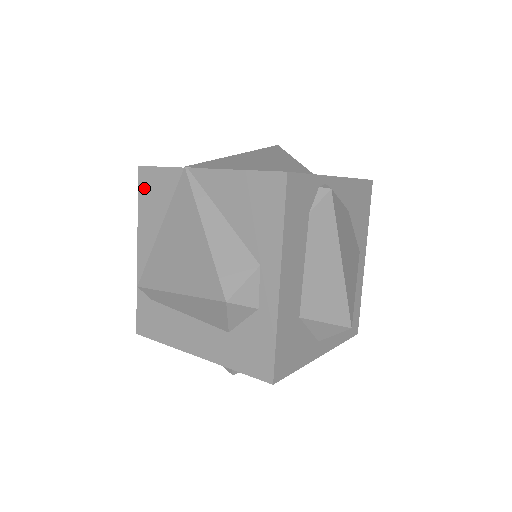
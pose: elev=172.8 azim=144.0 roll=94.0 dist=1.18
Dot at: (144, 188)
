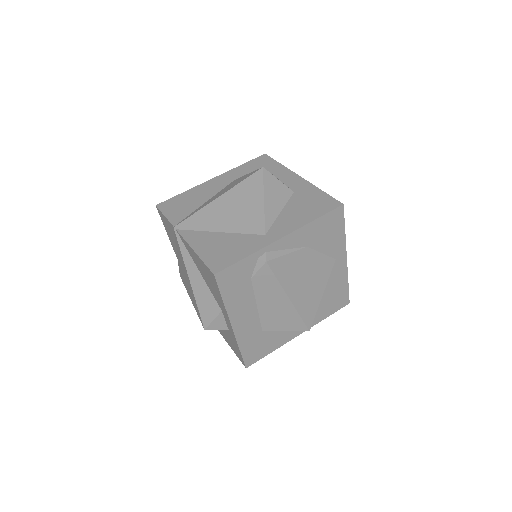
Dot at: (163, 221)
